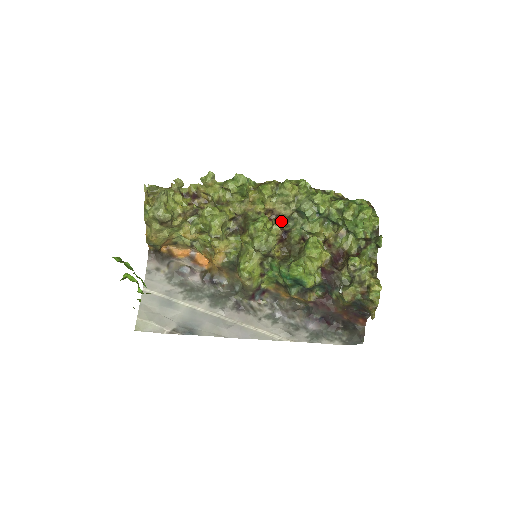
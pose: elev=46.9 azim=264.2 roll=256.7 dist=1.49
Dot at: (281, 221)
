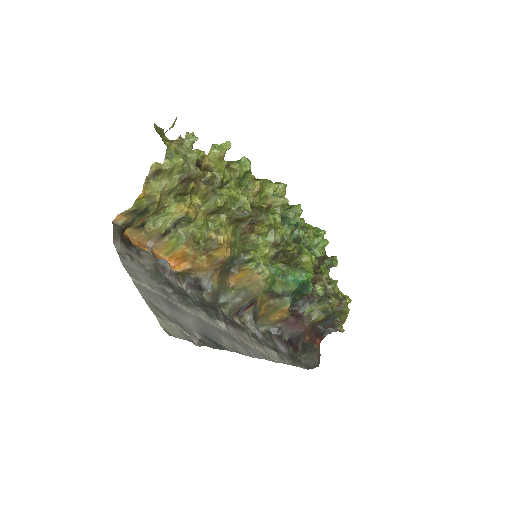
Dot at: occluded
